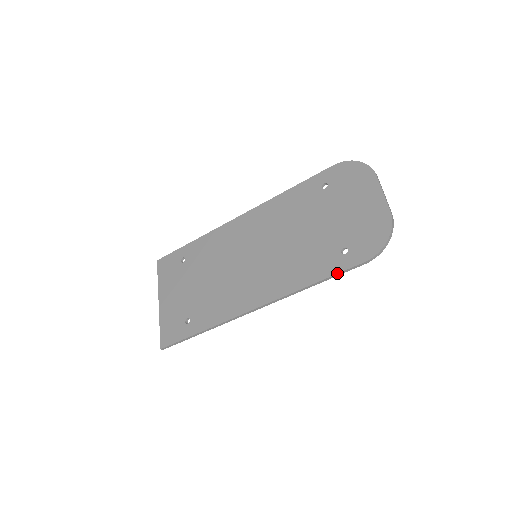
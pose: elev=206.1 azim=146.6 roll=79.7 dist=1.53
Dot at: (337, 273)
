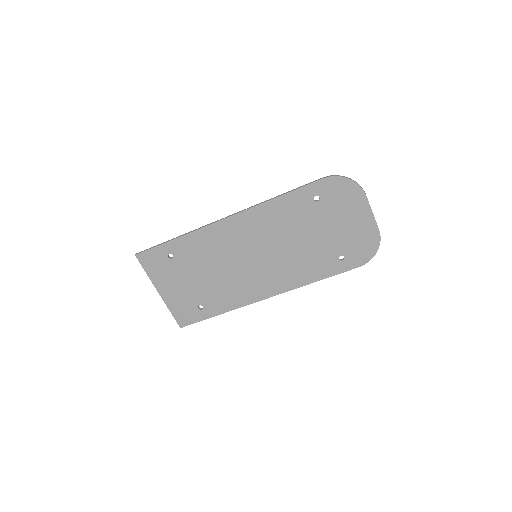
Dot at: (337, 274)
